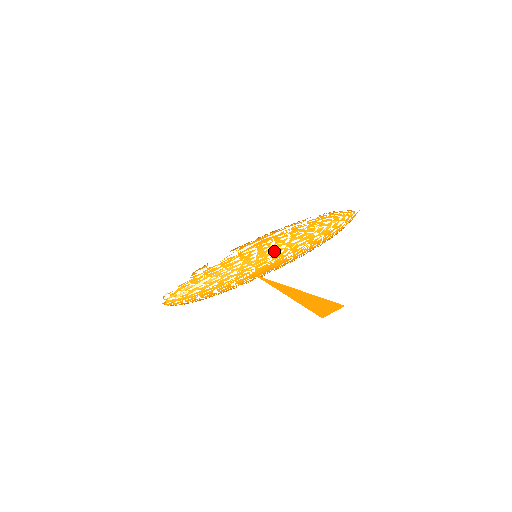
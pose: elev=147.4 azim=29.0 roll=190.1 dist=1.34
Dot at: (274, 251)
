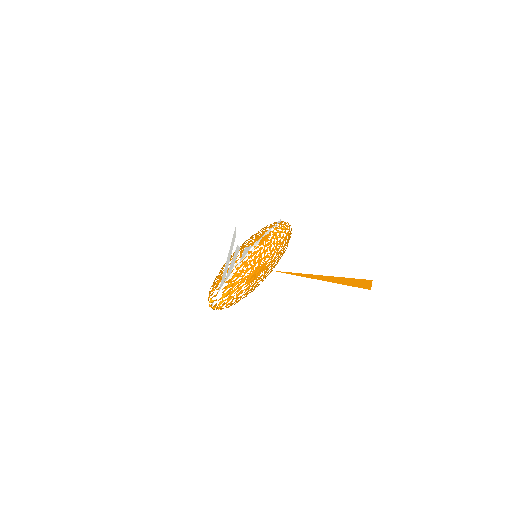
Dot at: (276, 248)
